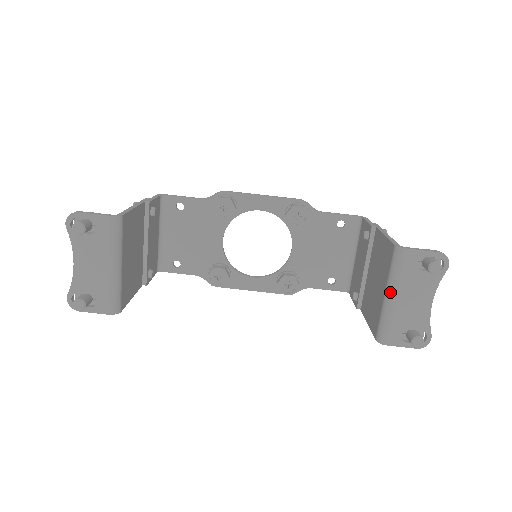
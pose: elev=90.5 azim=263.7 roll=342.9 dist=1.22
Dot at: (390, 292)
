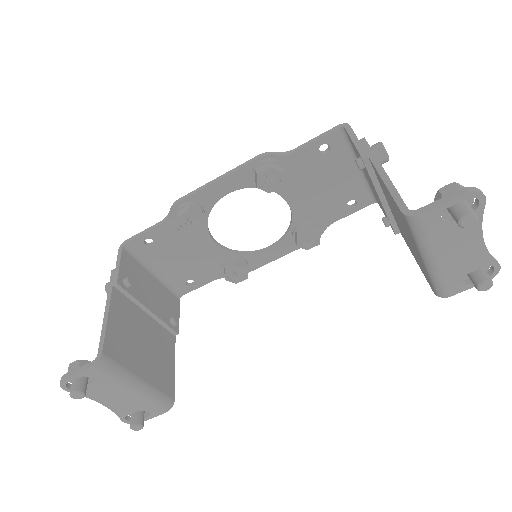
Dot at: (424, 257)
